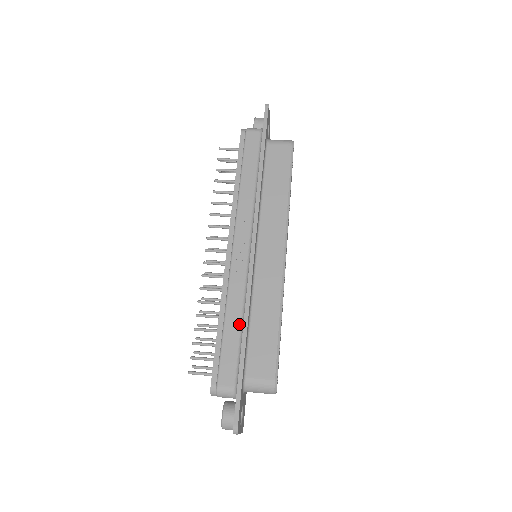
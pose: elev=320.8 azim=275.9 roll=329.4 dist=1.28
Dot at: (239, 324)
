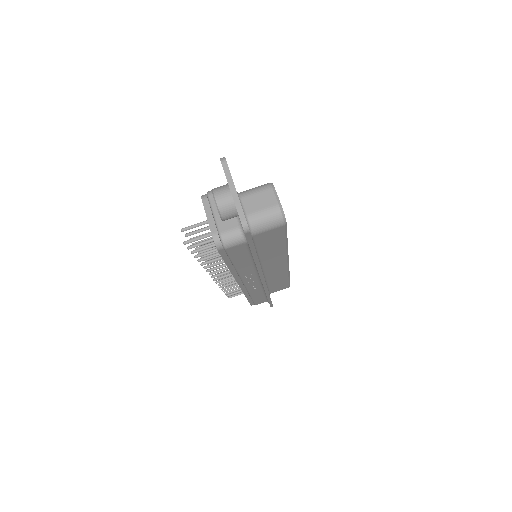
Dot at: (262, 295)
